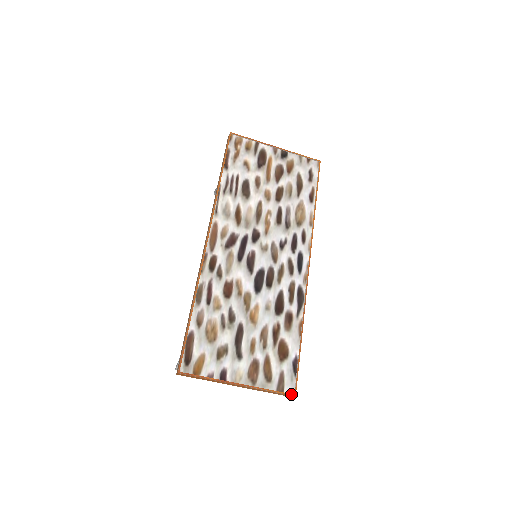
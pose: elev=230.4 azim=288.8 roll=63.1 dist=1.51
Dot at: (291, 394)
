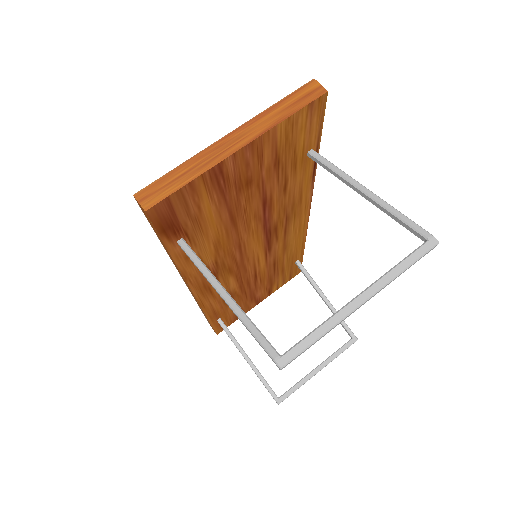
Dot at: (307, 85)
